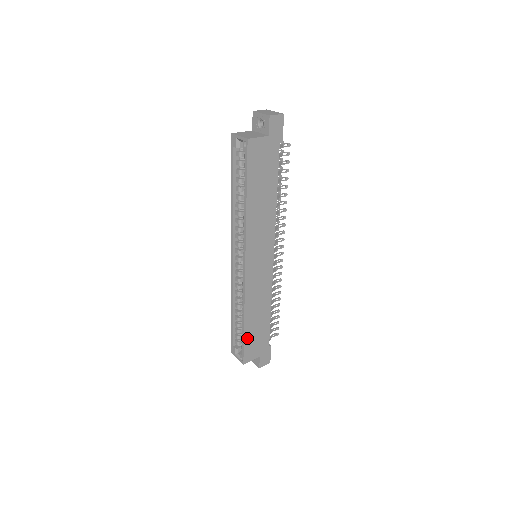
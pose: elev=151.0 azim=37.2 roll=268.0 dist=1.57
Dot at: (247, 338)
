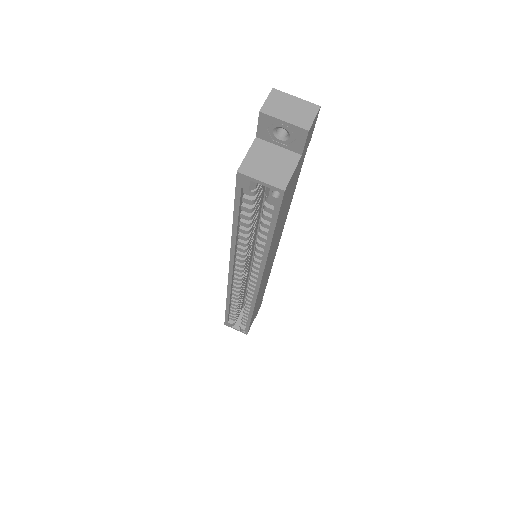
Dot at: (251, 320)
